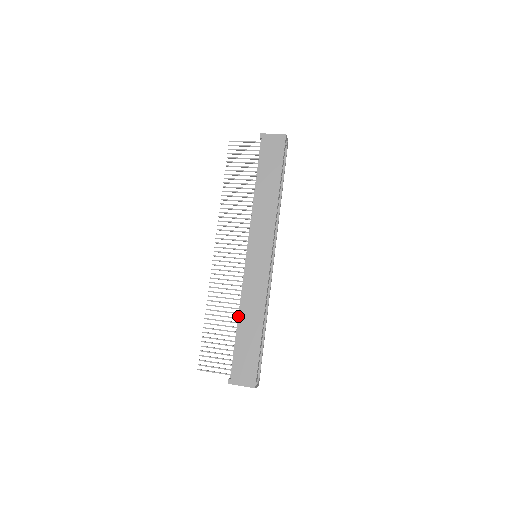
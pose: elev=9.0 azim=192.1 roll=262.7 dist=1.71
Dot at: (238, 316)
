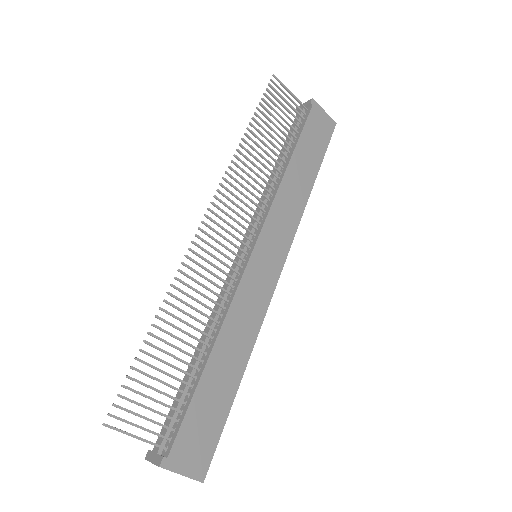
Dot at: (205, 341)
